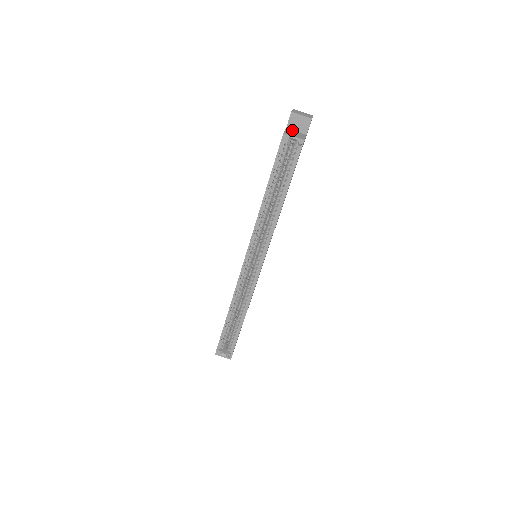
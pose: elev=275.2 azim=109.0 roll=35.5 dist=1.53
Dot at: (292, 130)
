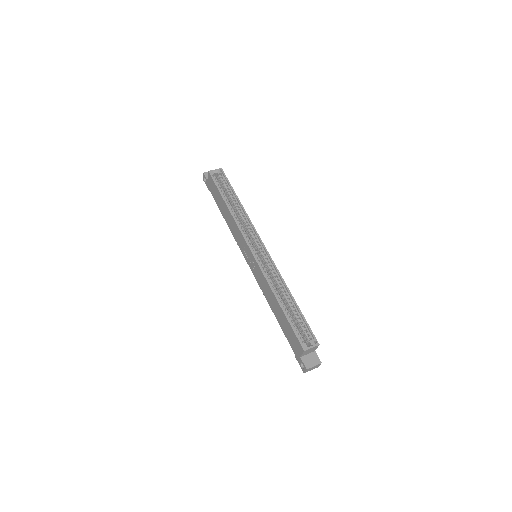
Dot at: occluded
